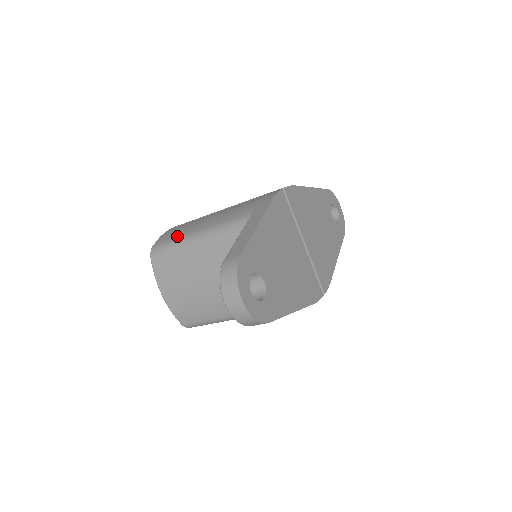
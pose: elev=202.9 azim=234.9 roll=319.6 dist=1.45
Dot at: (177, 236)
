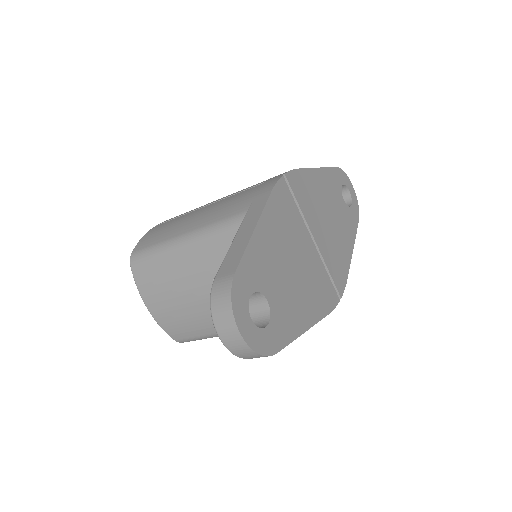
Dot at: (159, 239)
